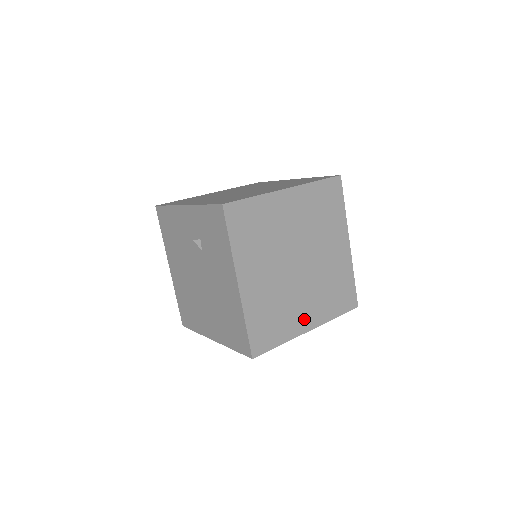
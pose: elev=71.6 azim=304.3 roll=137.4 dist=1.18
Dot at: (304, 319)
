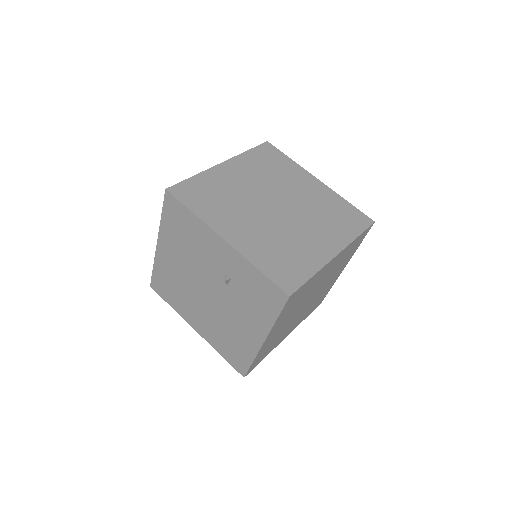
Dot at: (287, 333)
